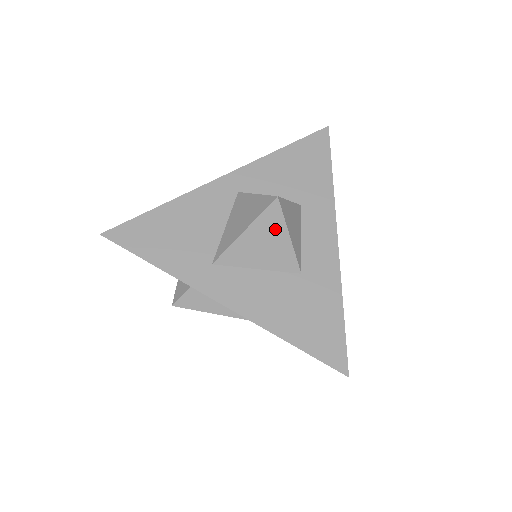
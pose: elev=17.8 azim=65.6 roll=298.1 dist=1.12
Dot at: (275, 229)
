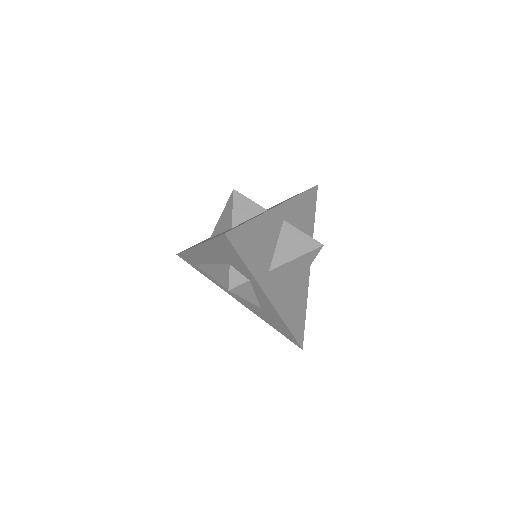
Dot at: (309, 260)
